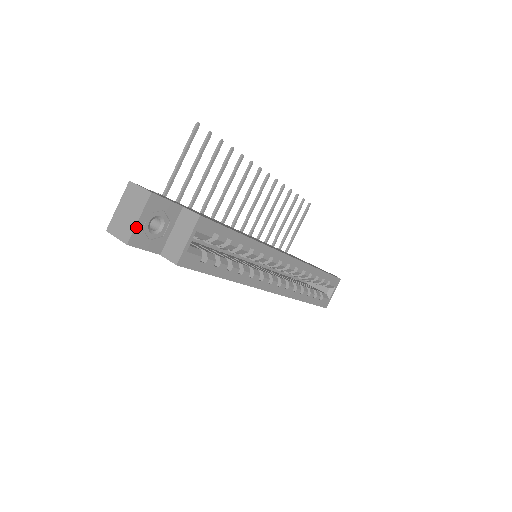
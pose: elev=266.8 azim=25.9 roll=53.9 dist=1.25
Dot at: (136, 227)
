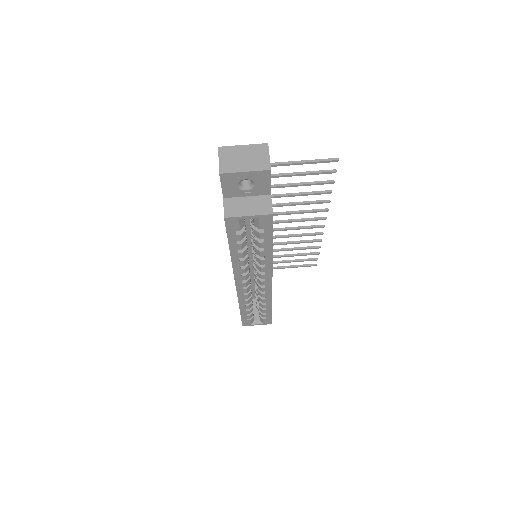
Dot at: (237, 173)
